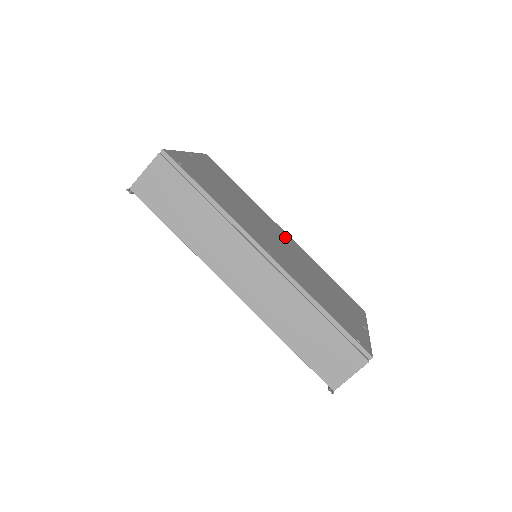
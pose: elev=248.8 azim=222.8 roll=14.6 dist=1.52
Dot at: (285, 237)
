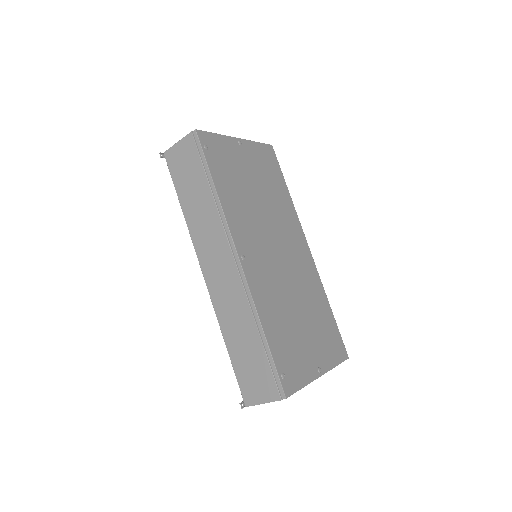
Dot at: (300, 251)
